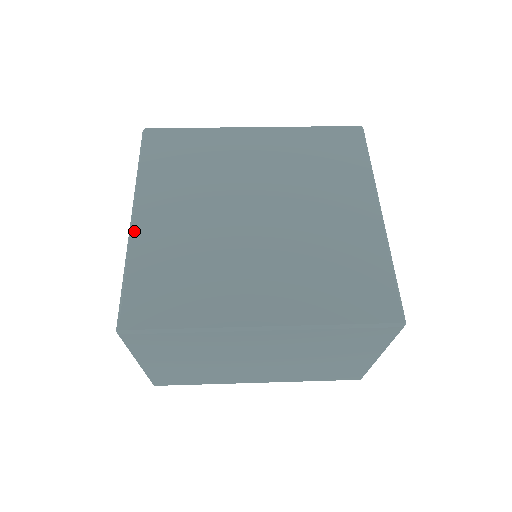
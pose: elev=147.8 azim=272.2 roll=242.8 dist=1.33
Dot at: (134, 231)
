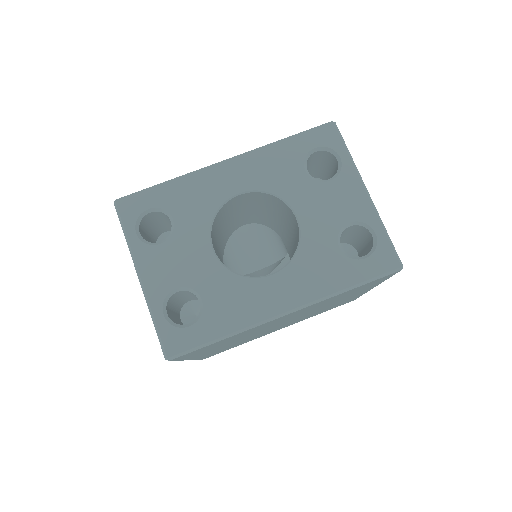
Dot at: occluded
